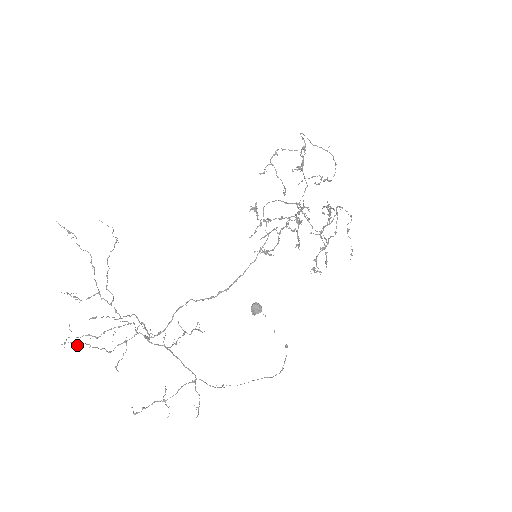
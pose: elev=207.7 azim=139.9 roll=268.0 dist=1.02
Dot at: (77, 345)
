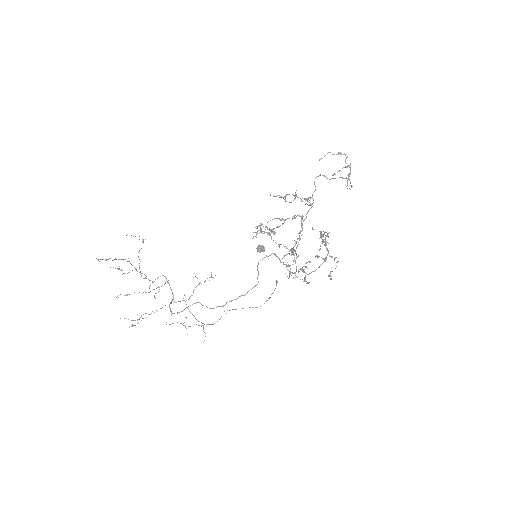
Dot at: (126, 295)
